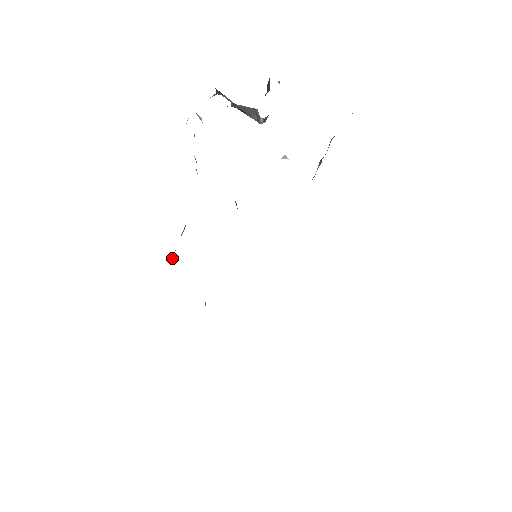
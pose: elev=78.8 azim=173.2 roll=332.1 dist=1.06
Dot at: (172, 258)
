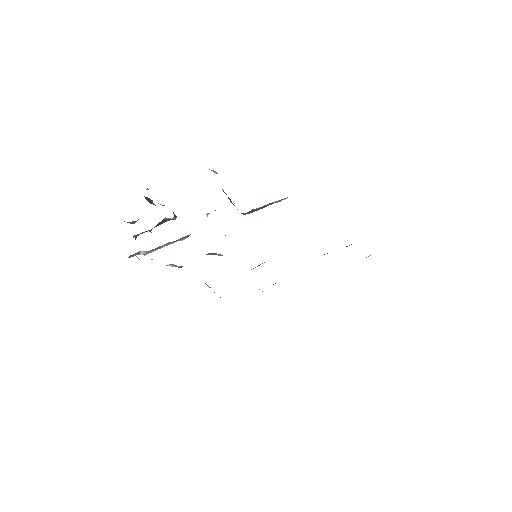
Dot at: (220, 297)
